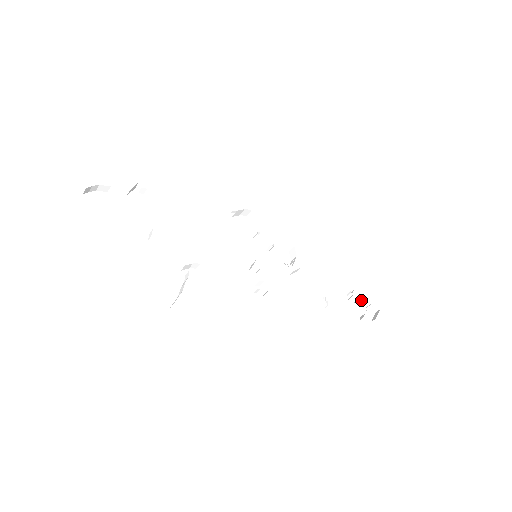
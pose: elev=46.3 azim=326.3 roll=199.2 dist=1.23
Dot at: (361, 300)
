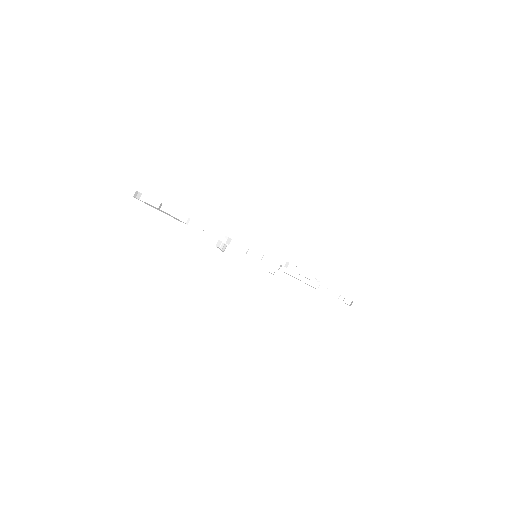
Dot at: occluded
